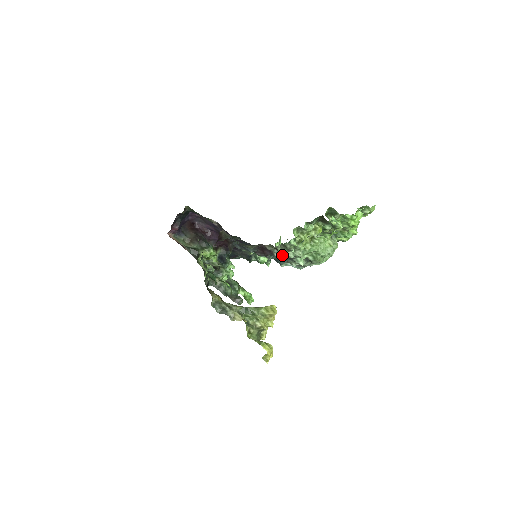
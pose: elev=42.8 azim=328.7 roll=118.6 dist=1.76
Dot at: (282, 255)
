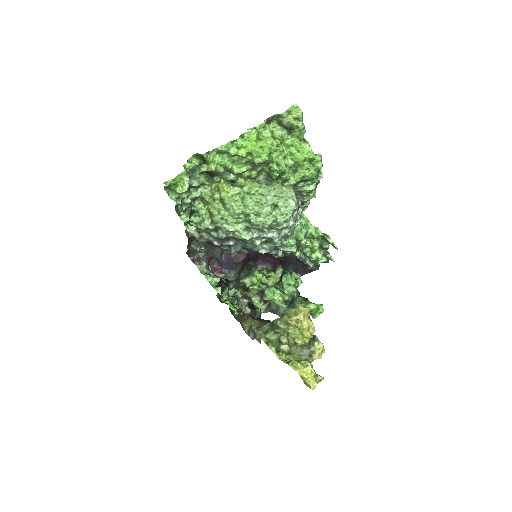
Dot at: (228, 240)
